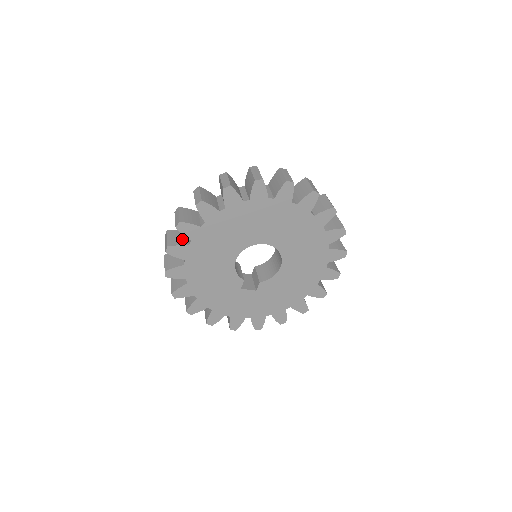
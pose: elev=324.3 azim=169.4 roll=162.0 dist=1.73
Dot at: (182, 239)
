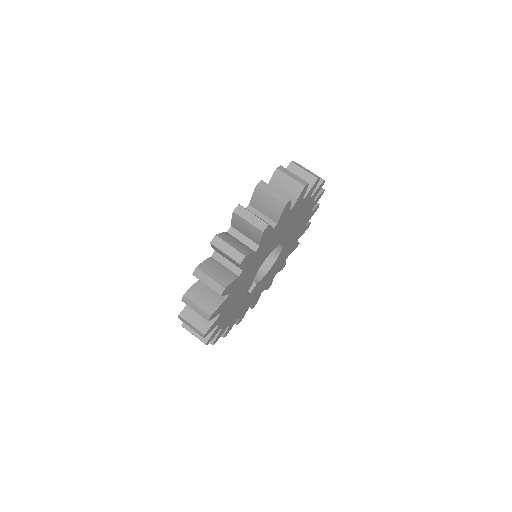
Dot at: (243, 245)
